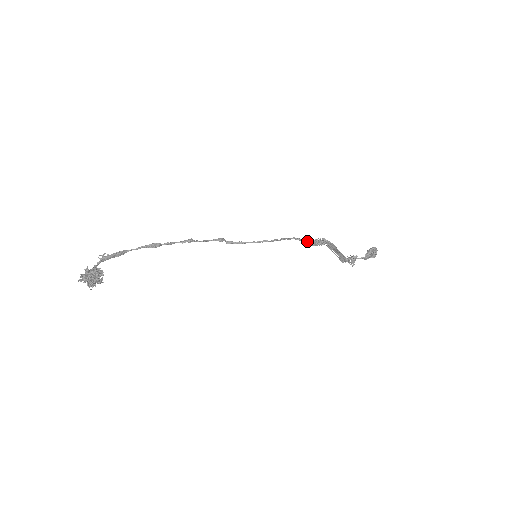
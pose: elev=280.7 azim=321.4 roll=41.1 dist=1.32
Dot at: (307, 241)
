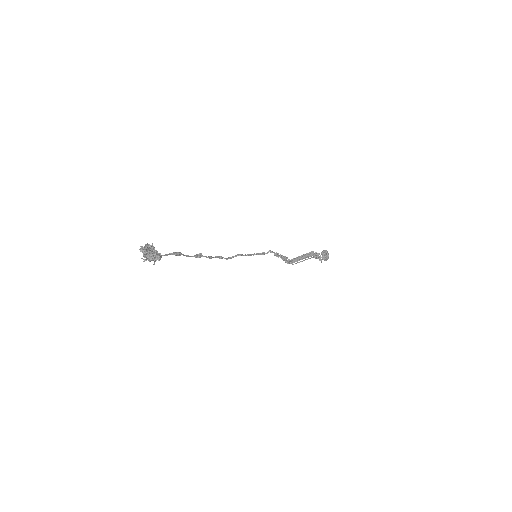
Dot at: (279, 256)
